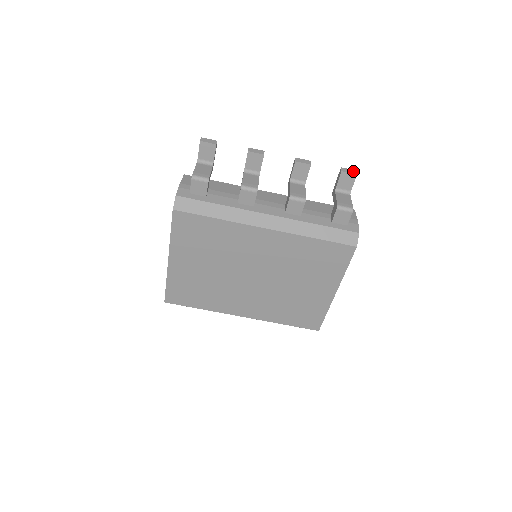
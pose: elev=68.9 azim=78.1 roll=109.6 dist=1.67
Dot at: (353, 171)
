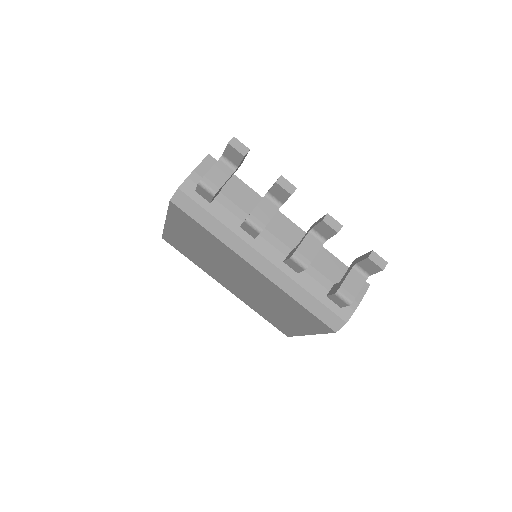
Dot at: (383, 262)
